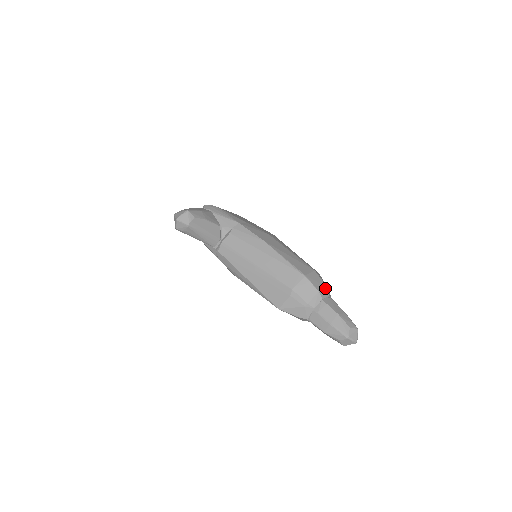
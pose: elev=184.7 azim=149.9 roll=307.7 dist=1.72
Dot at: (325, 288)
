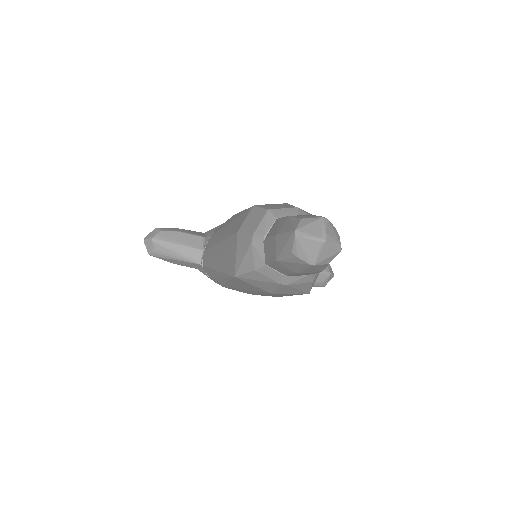
Dot at: (290, 208)
